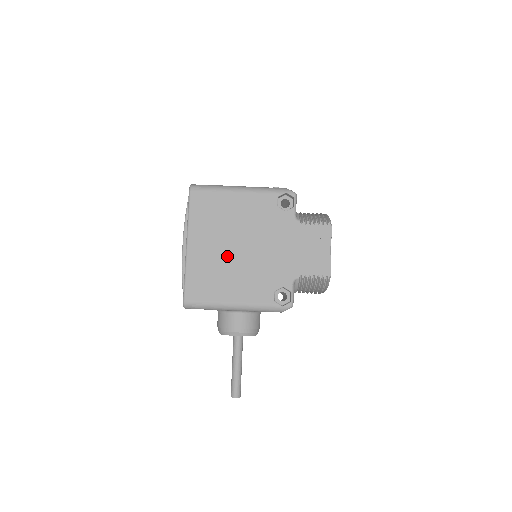
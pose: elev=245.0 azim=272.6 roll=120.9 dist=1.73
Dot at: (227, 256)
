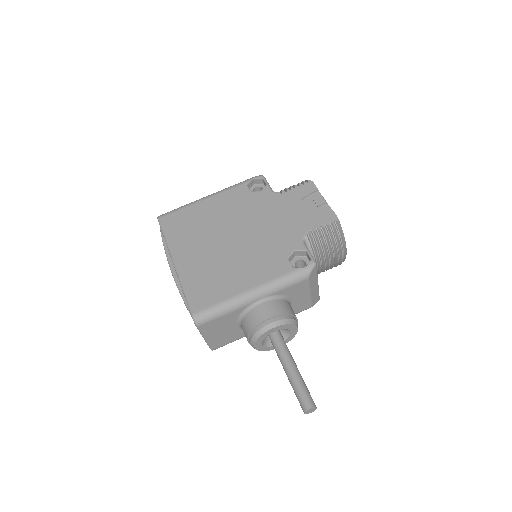
Dot at: (220, 252)
